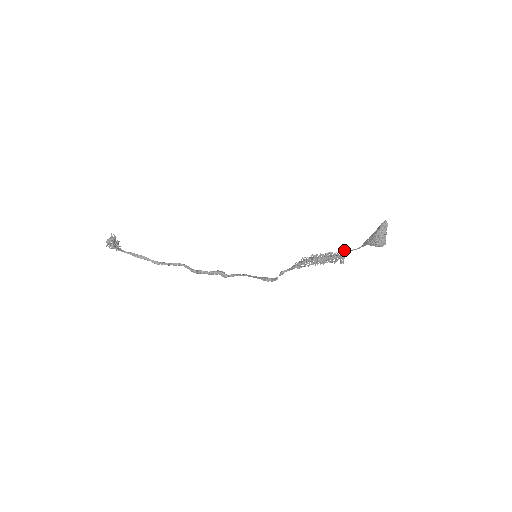
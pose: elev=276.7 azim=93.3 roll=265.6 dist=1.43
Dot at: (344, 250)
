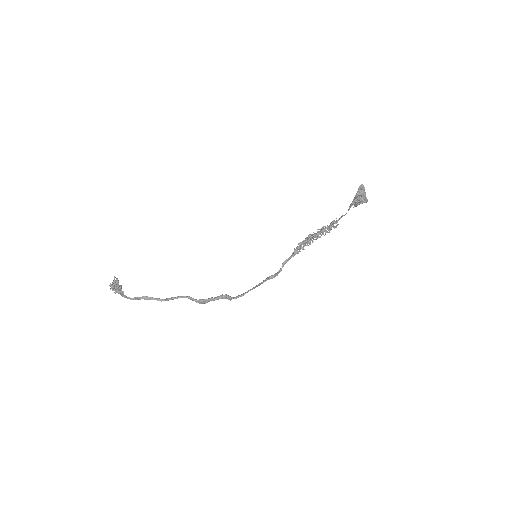
Dot at: occluded
